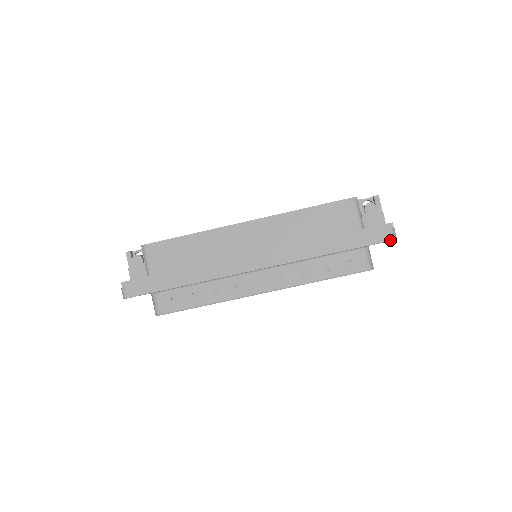
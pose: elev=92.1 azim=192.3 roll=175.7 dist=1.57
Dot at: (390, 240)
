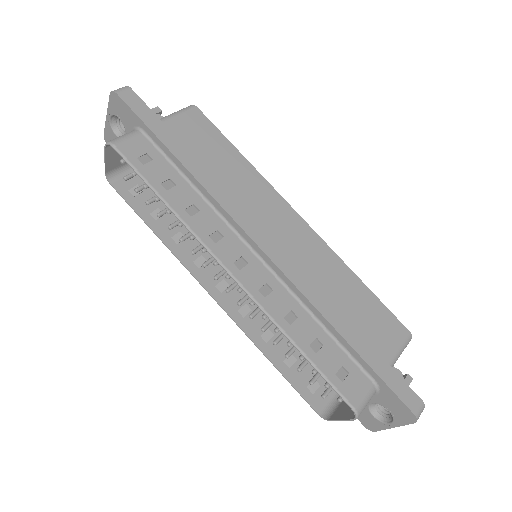
Dot at: (412, 411)
